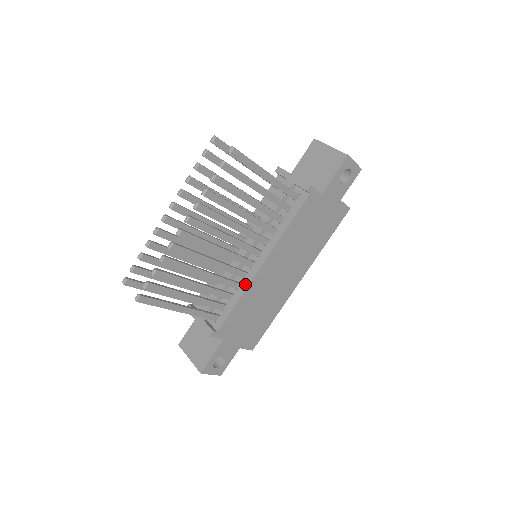
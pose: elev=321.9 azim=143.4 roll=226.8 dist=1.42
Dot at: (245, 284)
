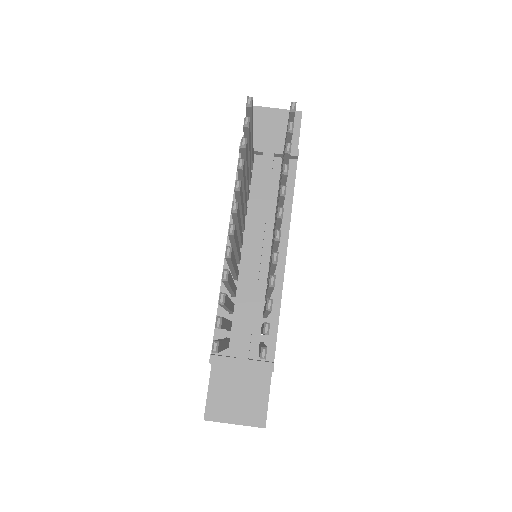
Dot at: (277, 289)
